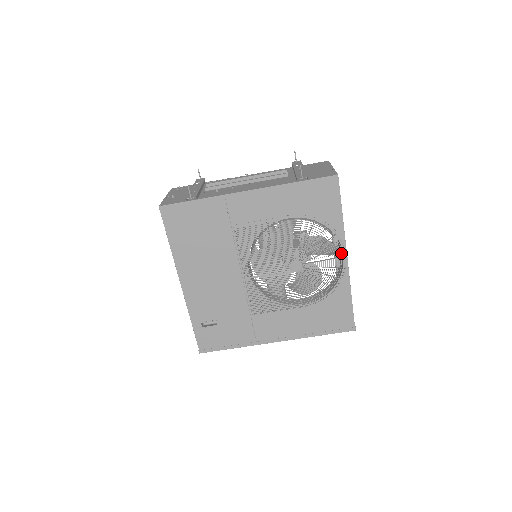
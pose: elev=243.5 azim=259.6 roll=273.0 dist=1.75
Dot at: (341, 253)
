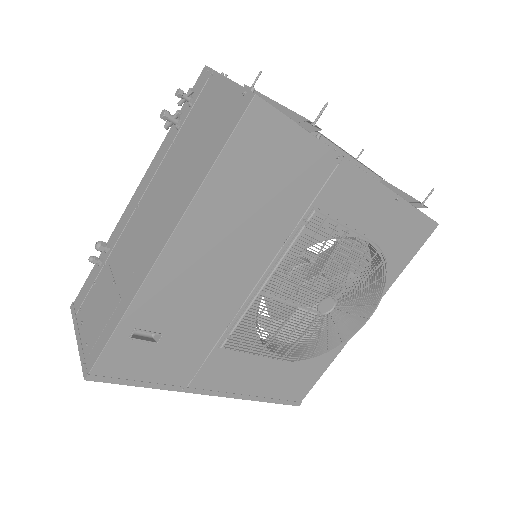
Dot at: occluded
